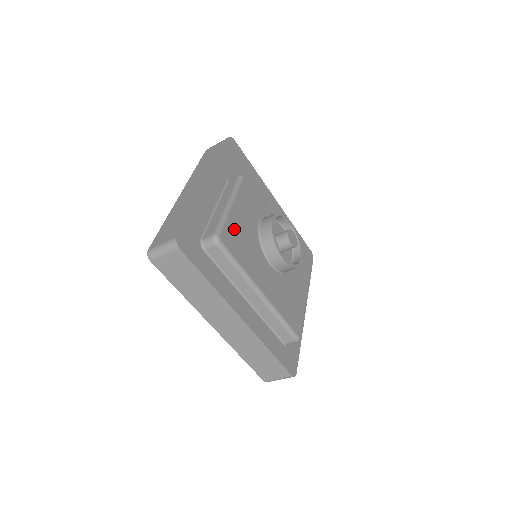
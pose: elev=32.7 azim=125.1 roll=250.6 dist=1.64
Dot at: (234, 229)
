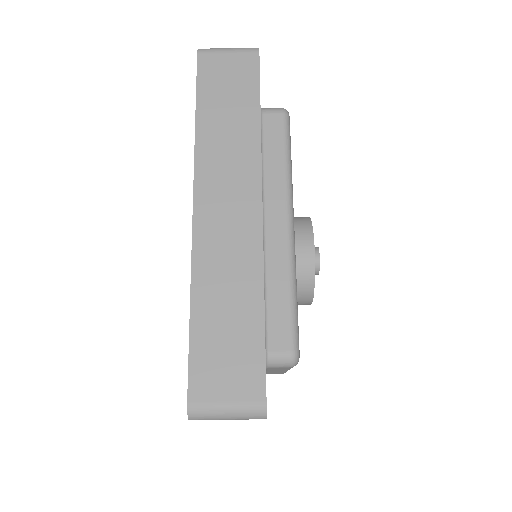
Dot at: occluded
